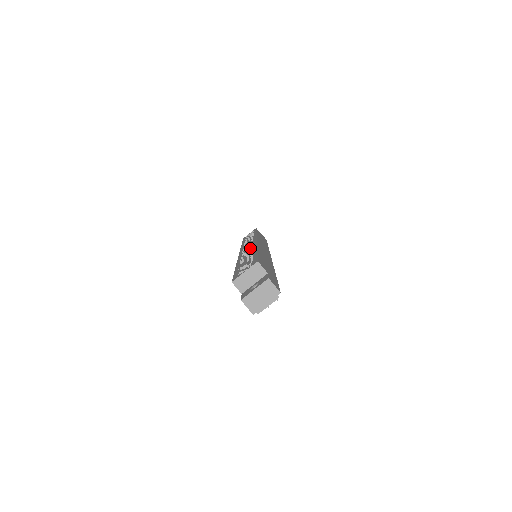
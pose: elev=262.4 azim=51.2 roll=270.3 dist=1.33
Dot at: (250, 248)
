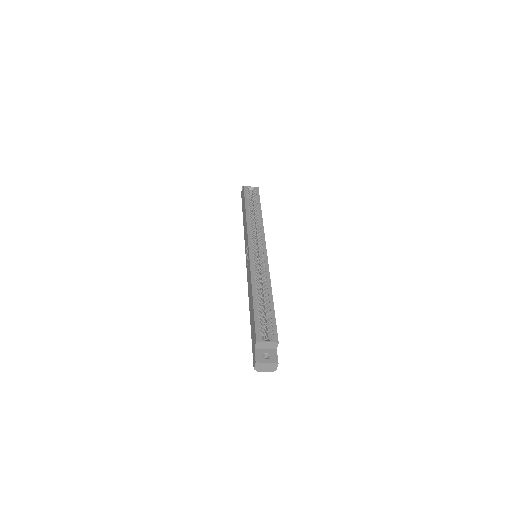
Dot at: occluded
